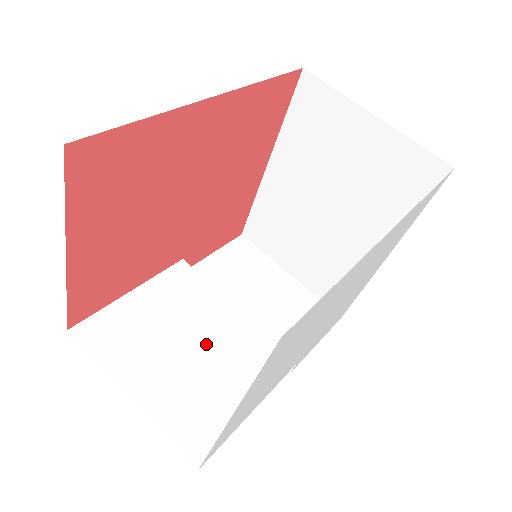
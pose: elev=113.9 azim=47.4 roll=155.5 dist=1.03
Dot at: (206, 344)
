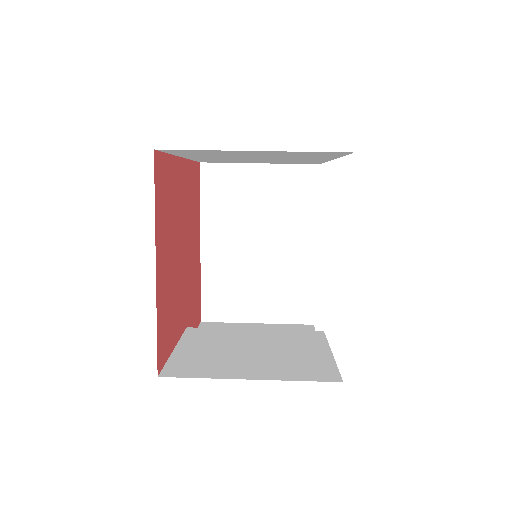
Dot at: (261, 346)
